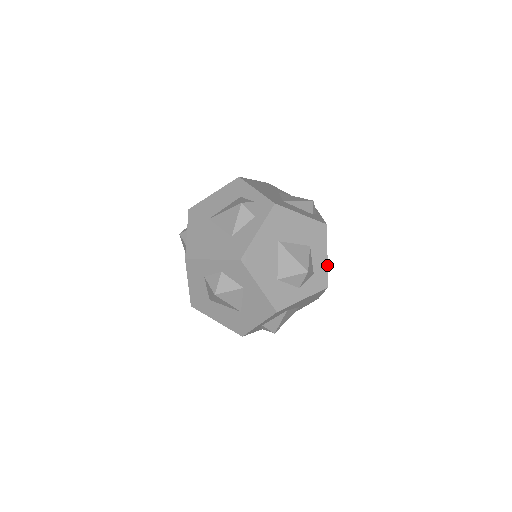
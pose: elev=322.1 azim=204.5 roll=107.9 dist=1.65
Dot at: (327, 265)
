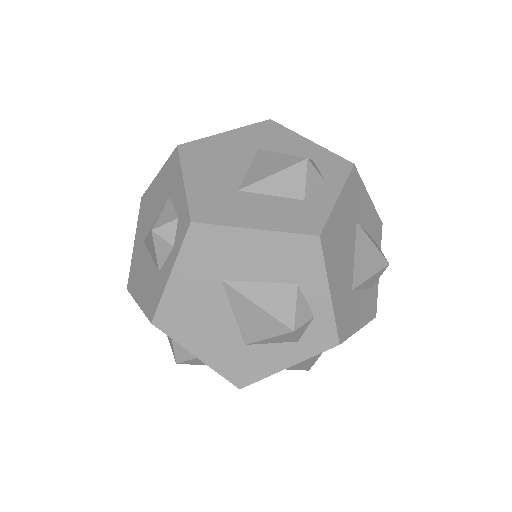
Dot at: occluded
